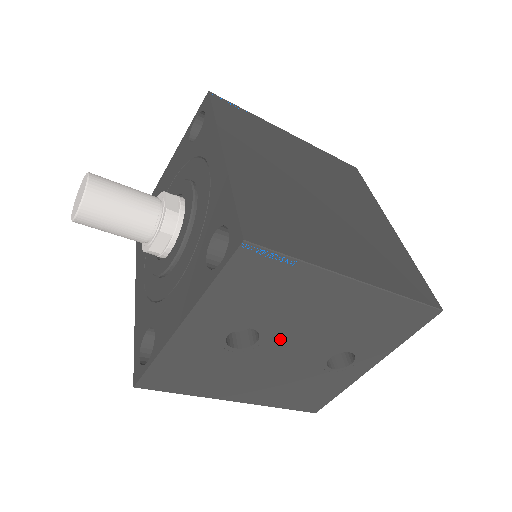
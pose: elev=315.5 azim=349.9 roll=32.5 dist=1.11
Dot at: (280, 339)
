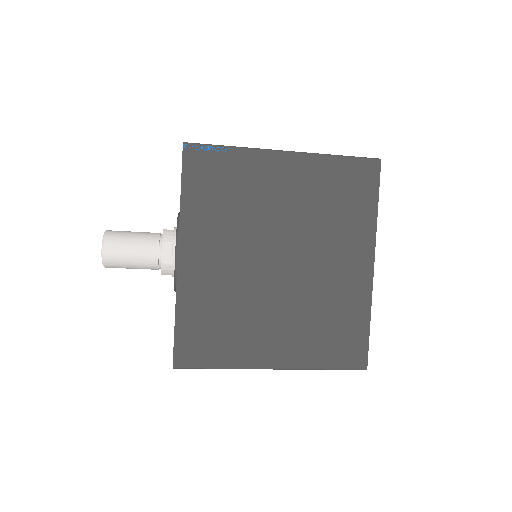
Dot at: occluded
